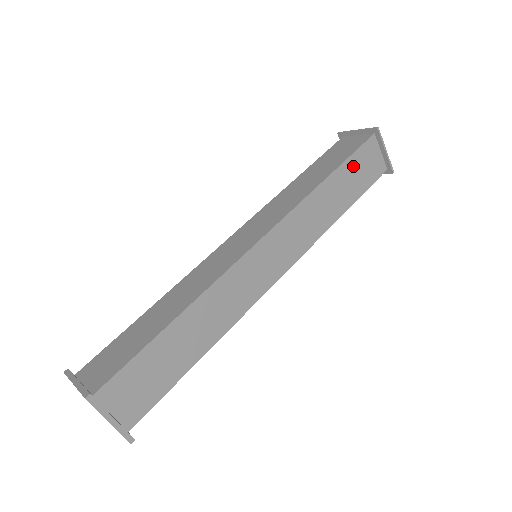
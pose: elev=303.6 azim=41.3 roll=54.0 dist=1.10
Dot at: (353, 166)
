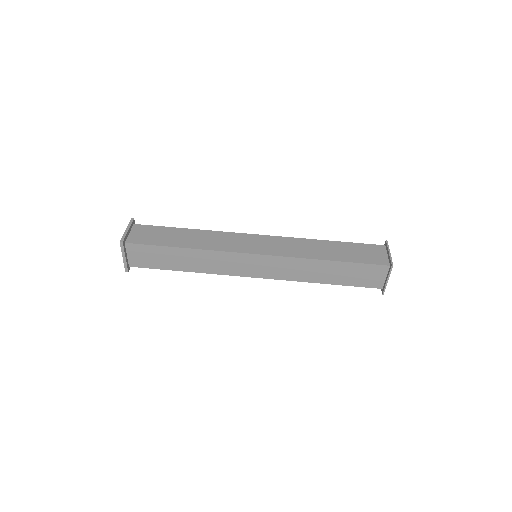
Dot at: (355, 269)
